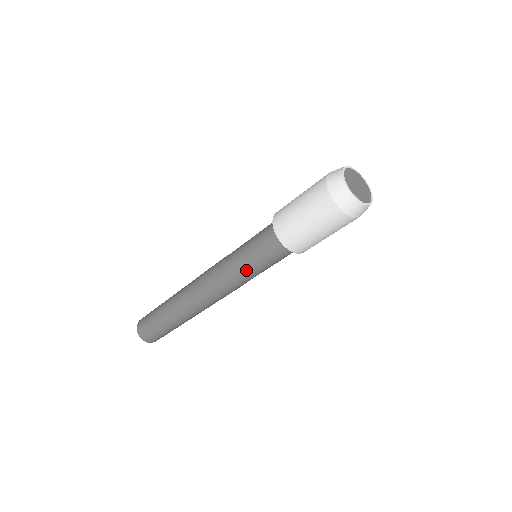
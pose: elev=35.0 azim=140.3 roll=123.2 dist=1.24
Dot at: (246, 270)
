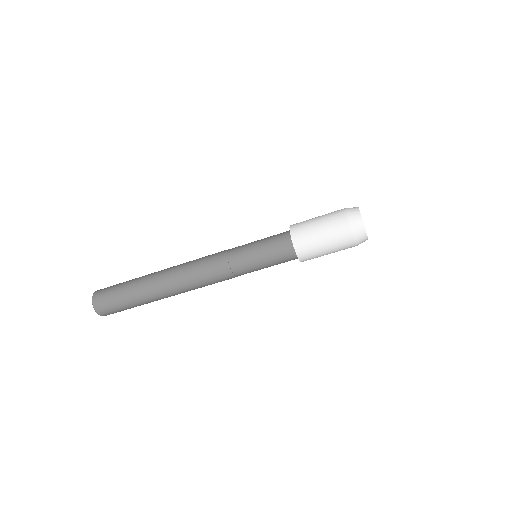
Dot at: (247, 261)
